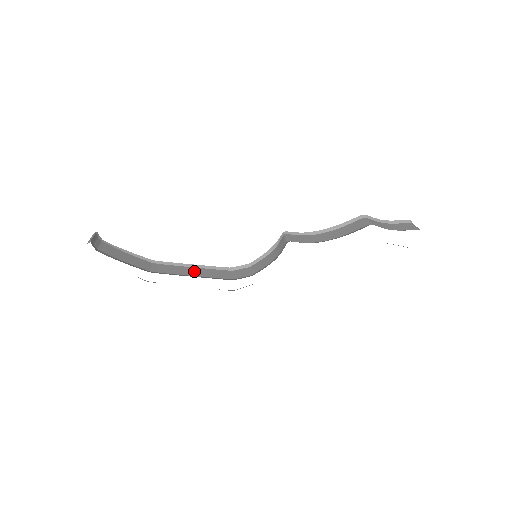
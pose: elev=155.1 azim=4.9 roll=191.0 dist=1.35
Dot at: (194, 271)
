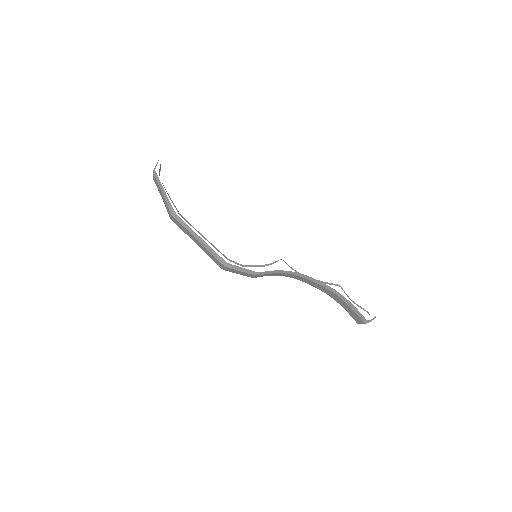
Dot at: occluded
